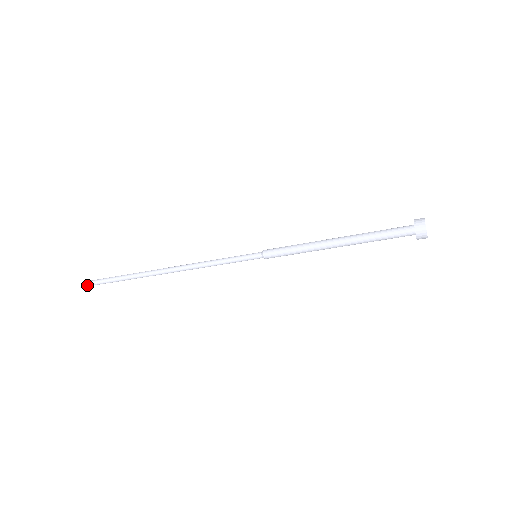
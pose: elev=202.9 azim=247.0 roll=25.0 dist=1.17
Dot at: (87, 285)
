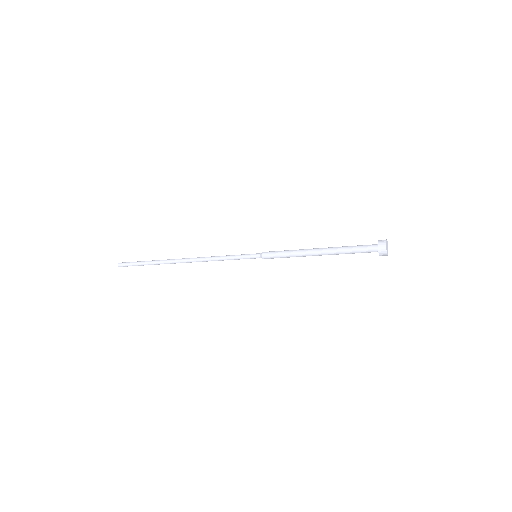
Dot at: occluded
